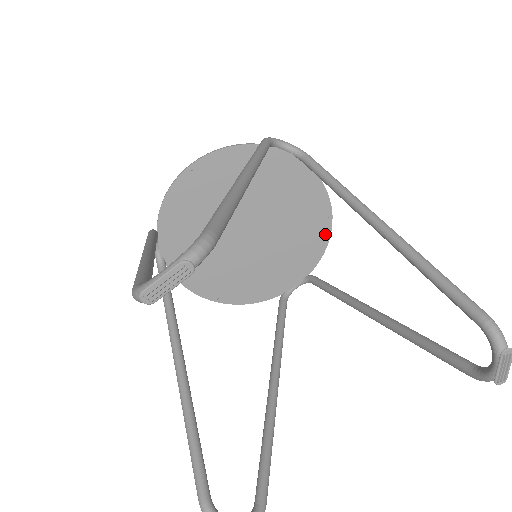
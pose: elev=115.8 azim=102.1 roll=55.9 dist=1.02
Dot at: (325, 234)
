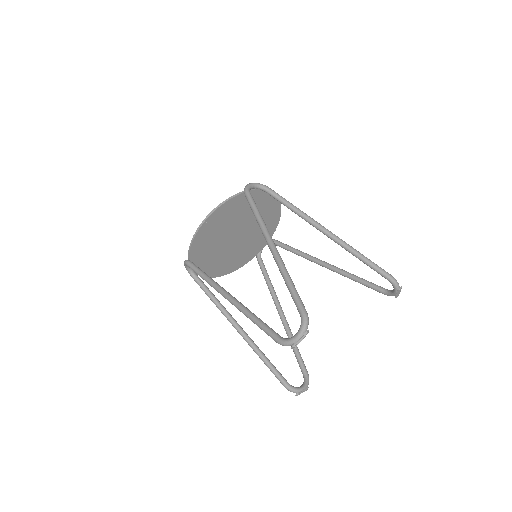
Dot at: (278, 217)
